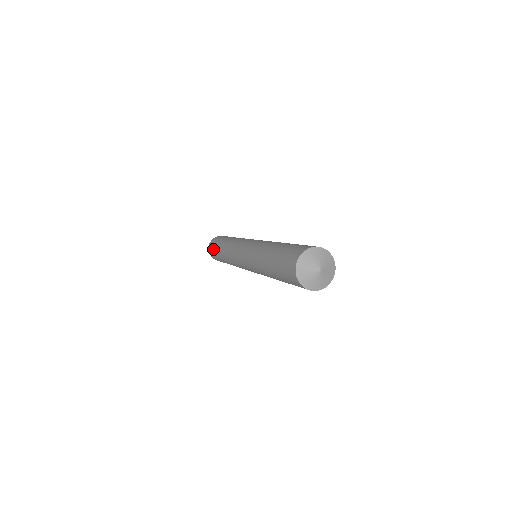
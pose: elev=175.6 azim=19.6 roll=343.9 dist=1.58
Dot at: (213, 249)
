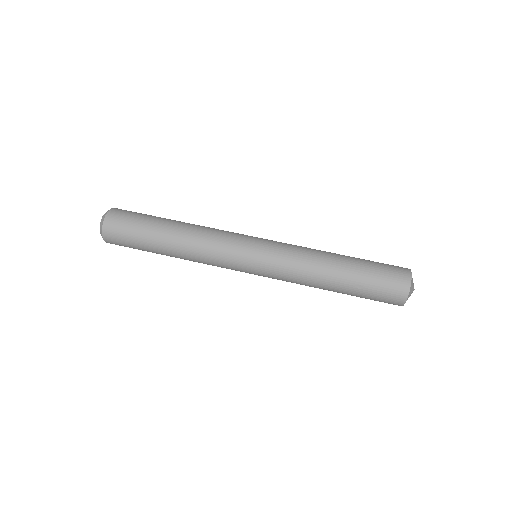
Dot at: (130, 235)
